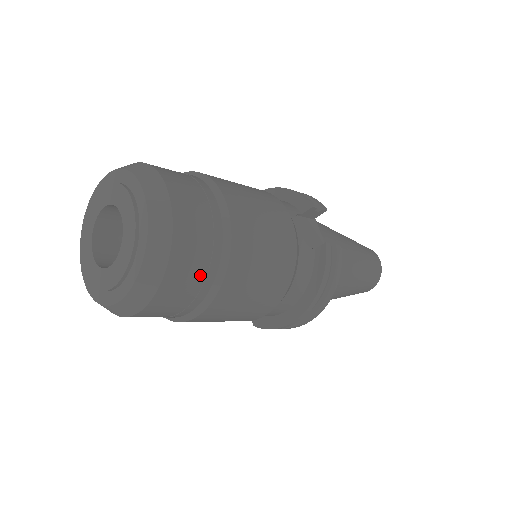
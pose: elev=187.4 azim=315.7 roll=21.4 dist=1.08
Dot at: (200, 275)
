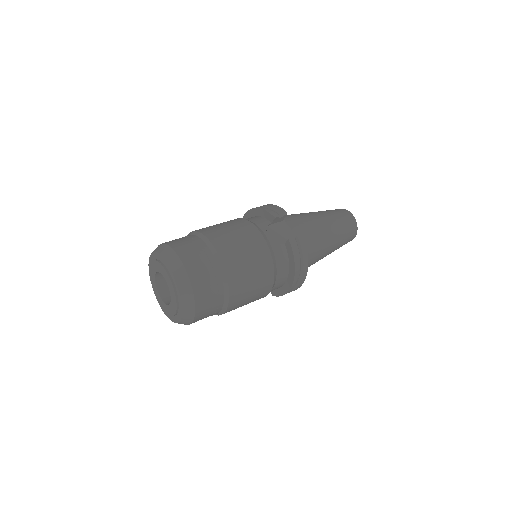
Dot at: (215, 293)
